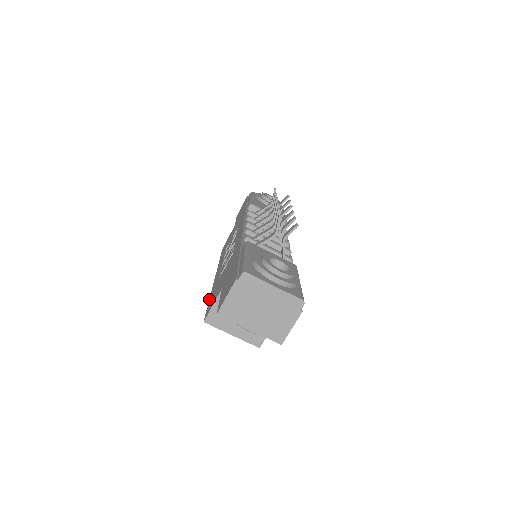
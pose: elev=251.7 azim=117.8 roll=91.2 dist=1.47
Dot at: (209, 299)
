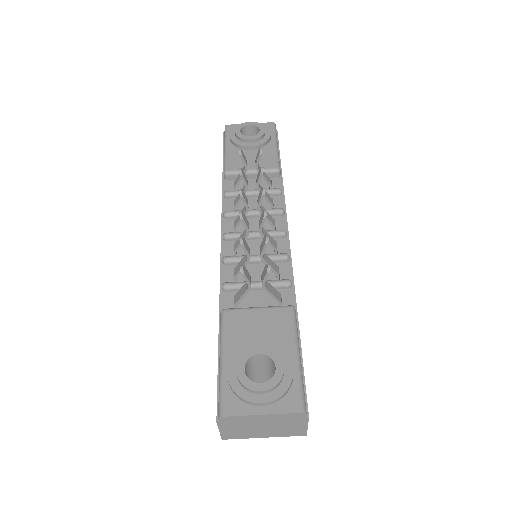
Dot at: occluded
